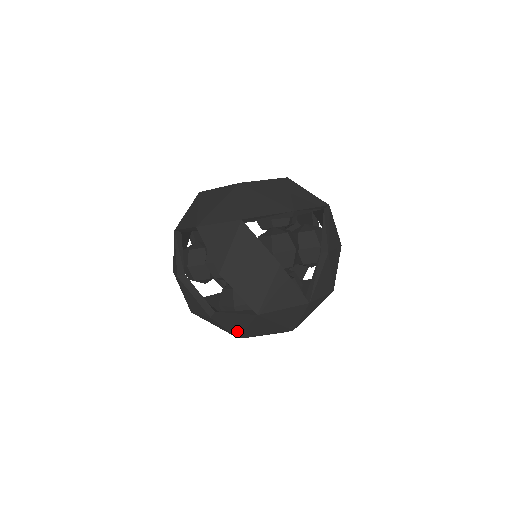
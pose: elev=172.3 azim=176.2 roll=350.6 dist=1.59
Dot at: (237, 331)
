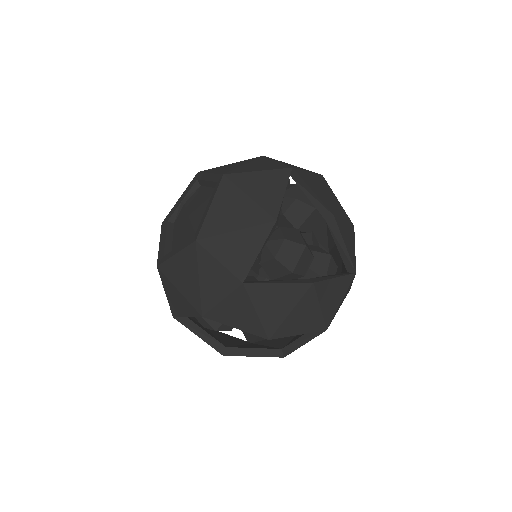
Dot at: occluded
